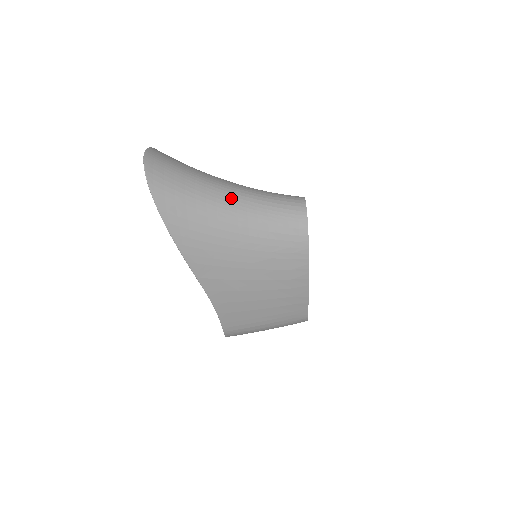
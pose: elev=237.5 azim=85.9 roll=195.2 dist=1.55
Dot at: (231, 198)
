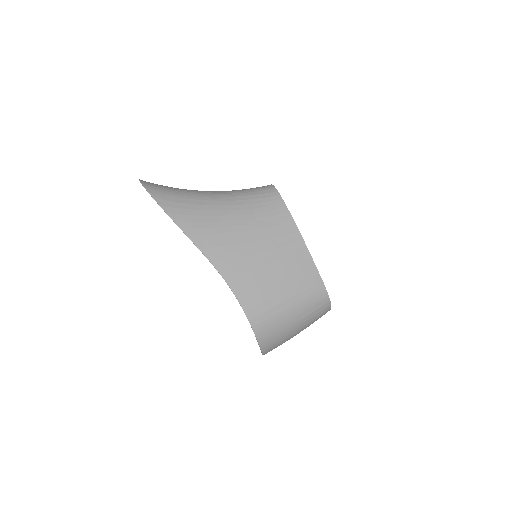
Dot at: (211, 191)
